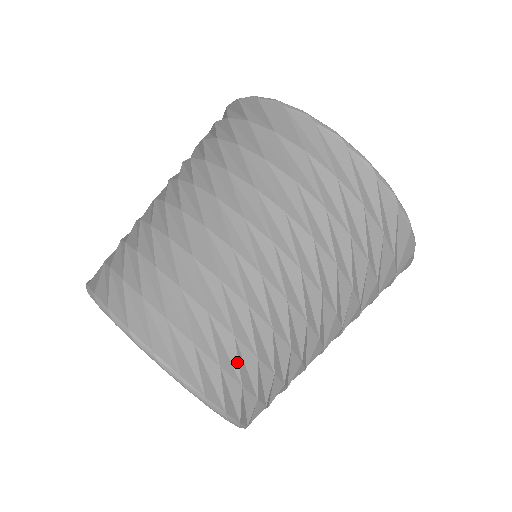
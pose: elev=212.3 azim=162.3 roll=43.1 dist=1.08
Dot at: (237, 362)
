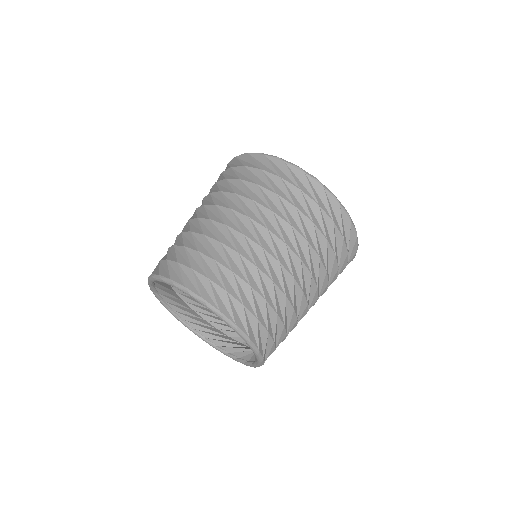
Dot at: occluded
